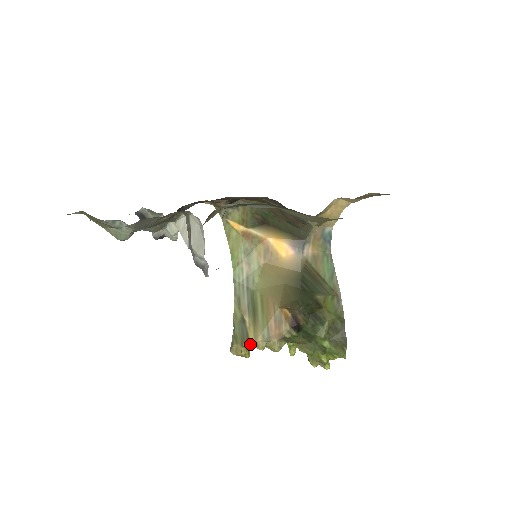
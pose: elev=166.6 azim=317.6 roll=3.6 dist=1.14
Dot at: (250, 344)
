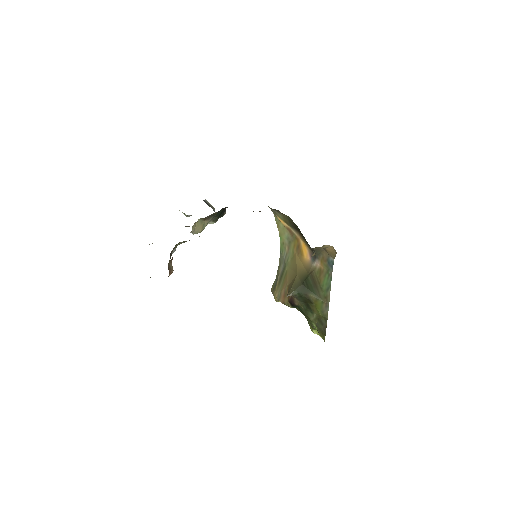
Dot at: (274, 294)
